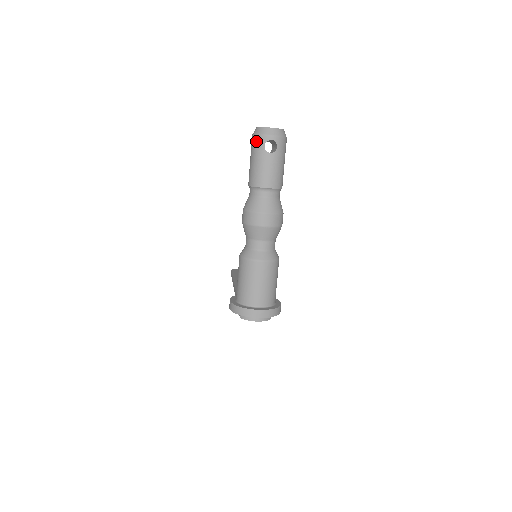
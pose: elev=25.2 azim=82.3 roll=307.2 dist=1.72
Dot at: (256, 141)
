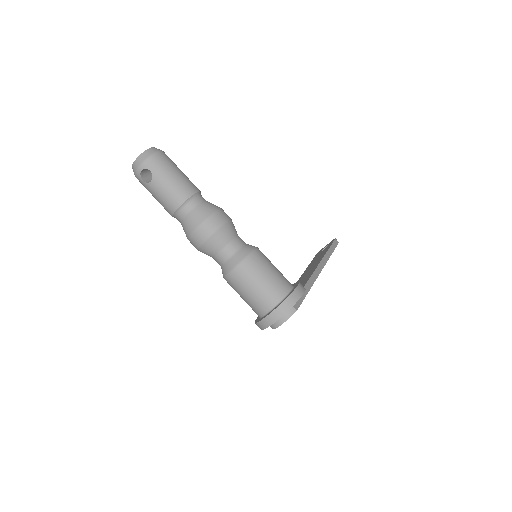
Dot at: occluded
